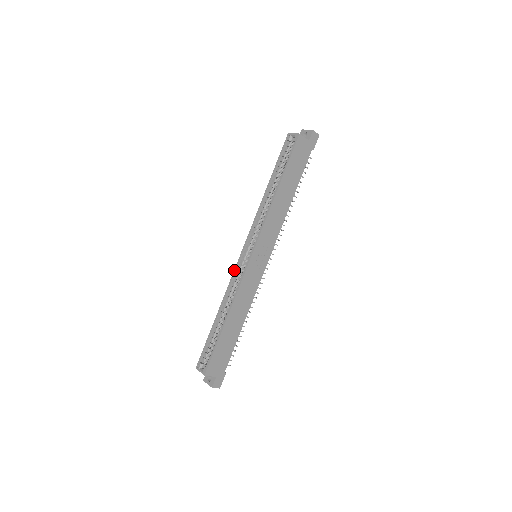
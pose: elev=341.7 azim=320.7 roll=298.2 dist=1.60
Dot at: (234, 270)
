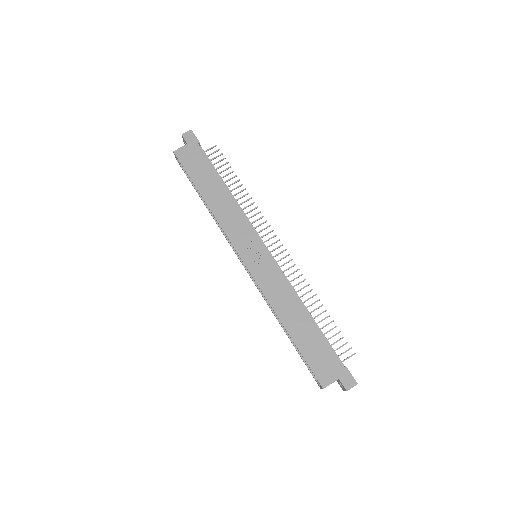
Dot at: (255, 285)
